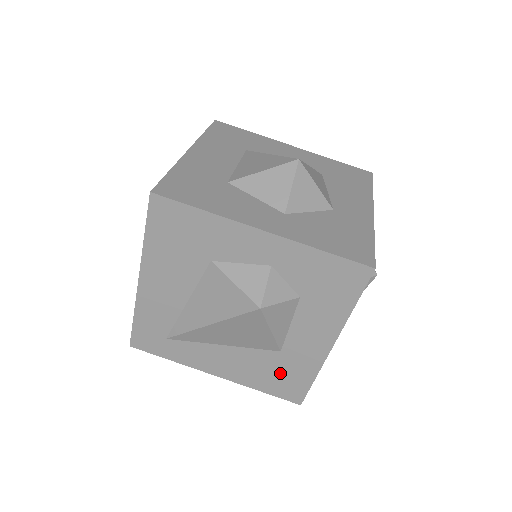
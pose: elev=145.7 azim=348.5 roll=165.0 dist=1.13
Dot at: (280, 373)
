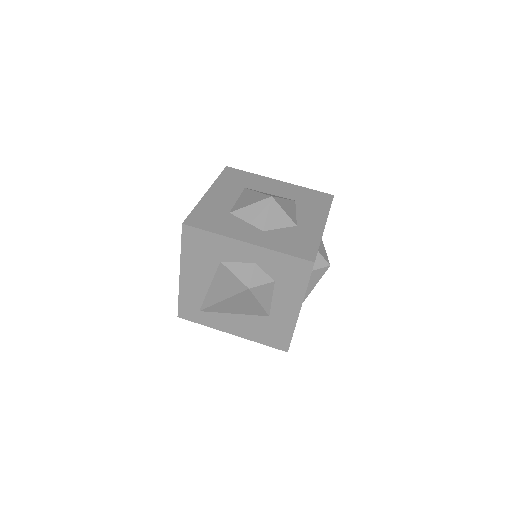
Dot at: (271, 331)
